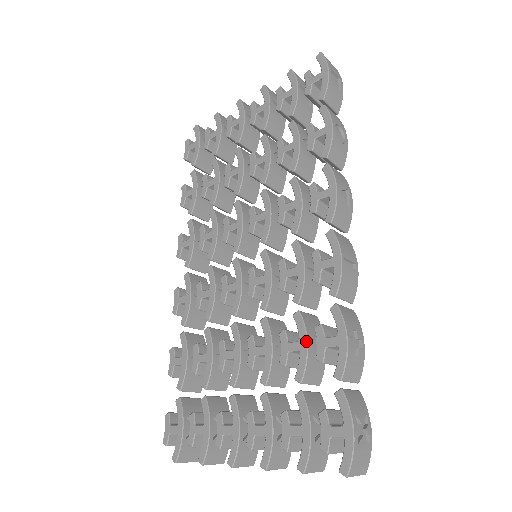
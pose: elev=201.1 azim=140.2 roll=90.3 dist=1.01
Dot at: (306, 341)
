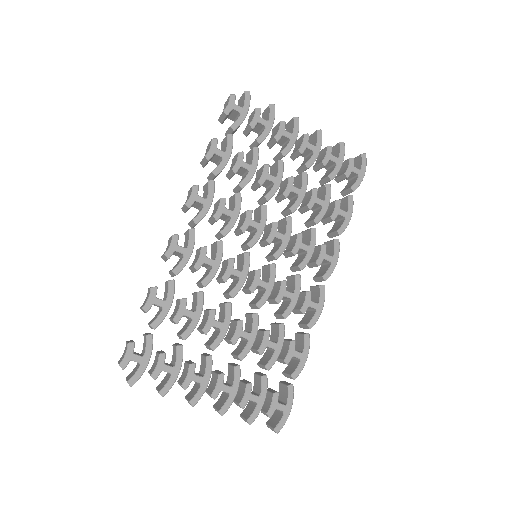
Dot at: (282, 346)
